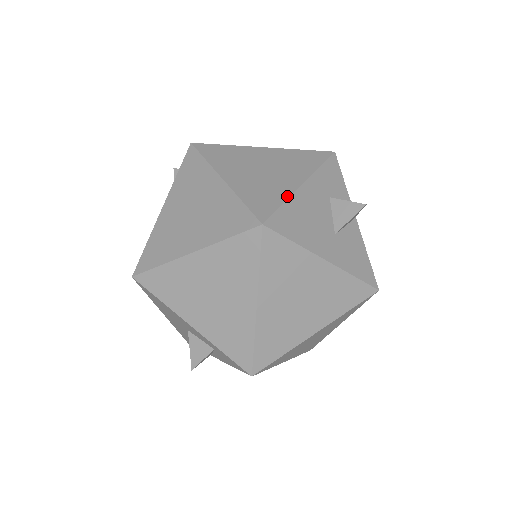
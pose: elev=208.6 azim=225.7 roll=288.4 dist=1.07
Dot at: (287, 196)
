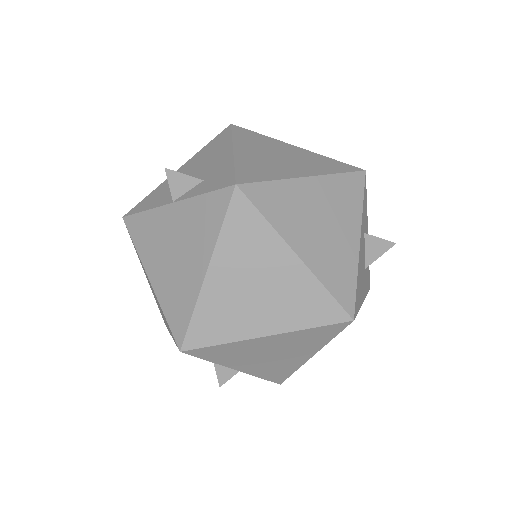
Dot at: (356, 267)
